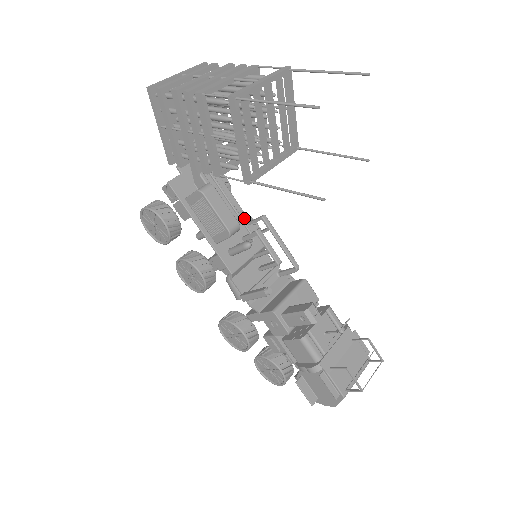
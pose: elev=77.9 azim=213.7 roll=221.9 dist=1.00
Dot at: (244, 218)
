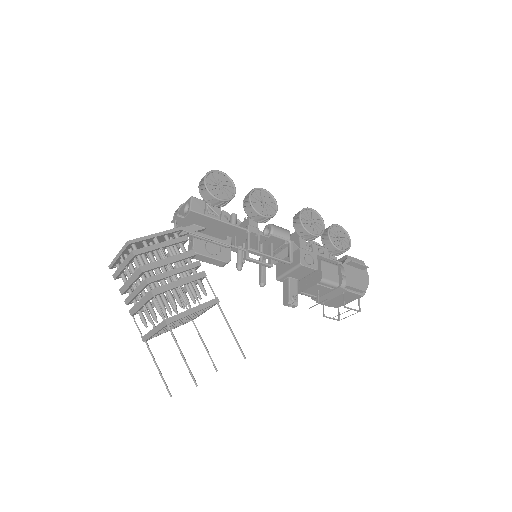
Dot at: (242, 231)
